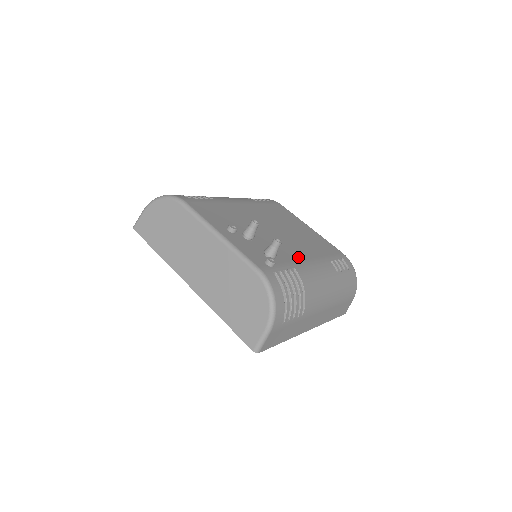
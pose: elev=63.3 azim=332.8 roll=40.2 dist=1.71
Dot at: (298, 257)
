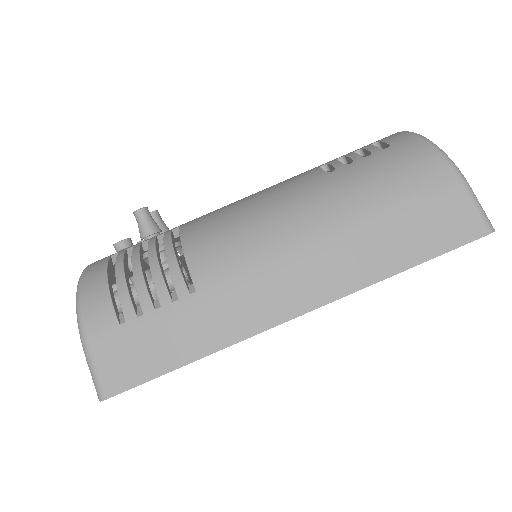
Dot at: occluded
